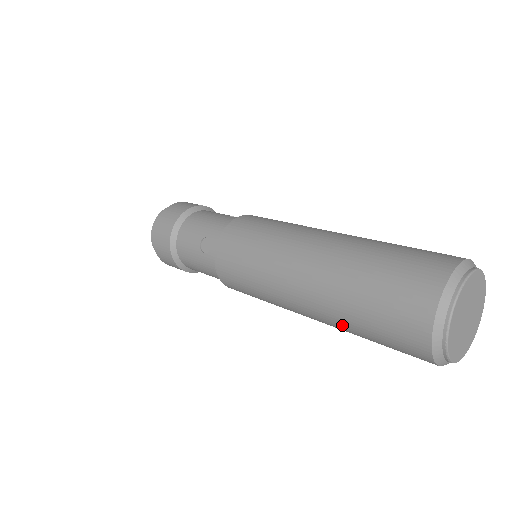
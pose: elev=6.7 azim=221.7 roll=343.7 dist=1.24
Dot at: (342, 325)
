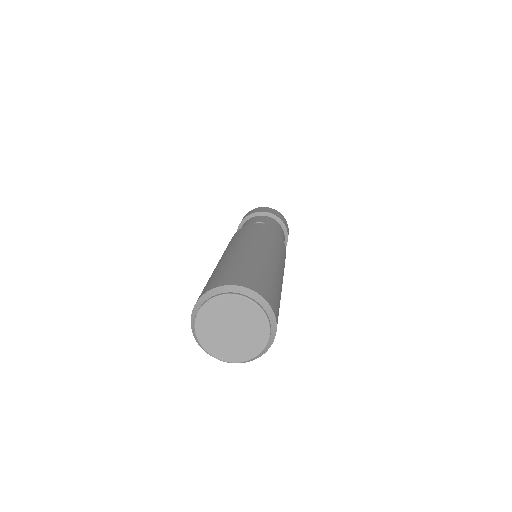
Dot at: occluded
